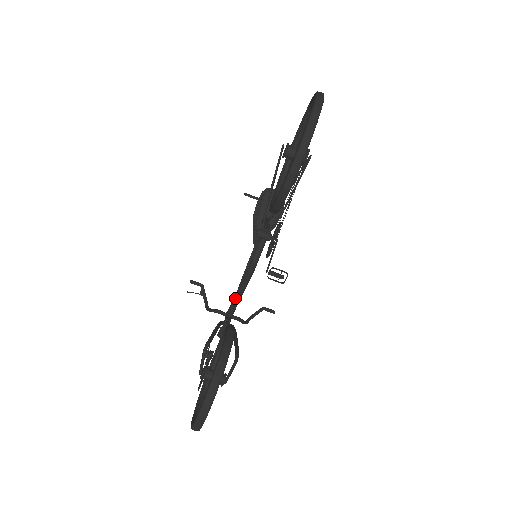
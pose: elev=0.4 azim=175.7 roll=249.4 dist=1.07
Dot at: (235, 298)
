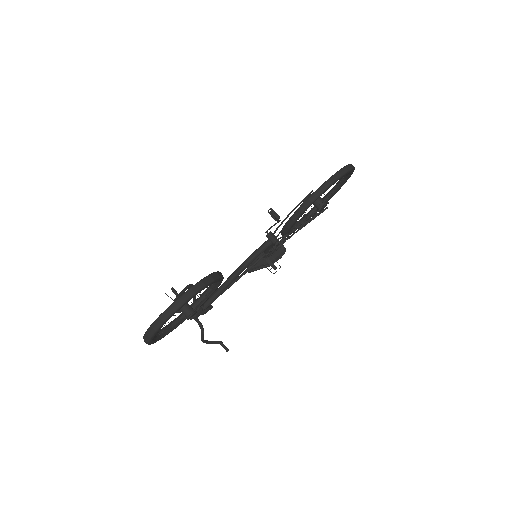
Dot at: (218, 289)
